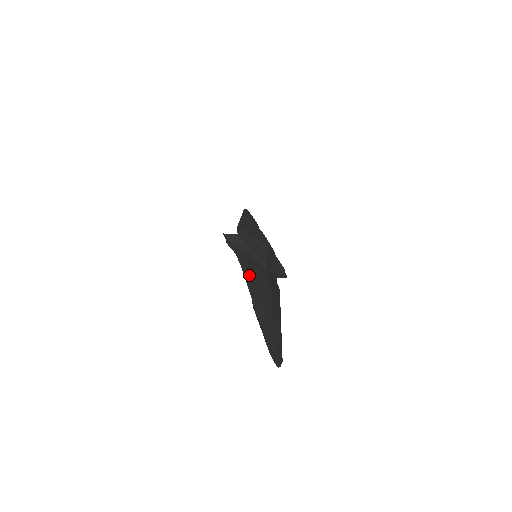
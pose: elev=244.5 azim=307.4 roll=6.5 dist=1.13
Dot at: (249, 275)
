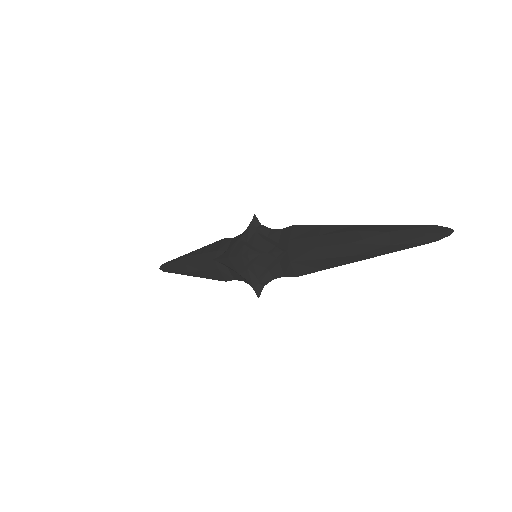
Dot at: (316, 230)
